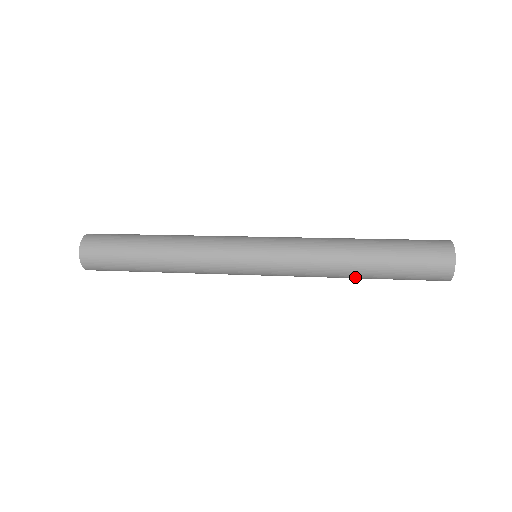
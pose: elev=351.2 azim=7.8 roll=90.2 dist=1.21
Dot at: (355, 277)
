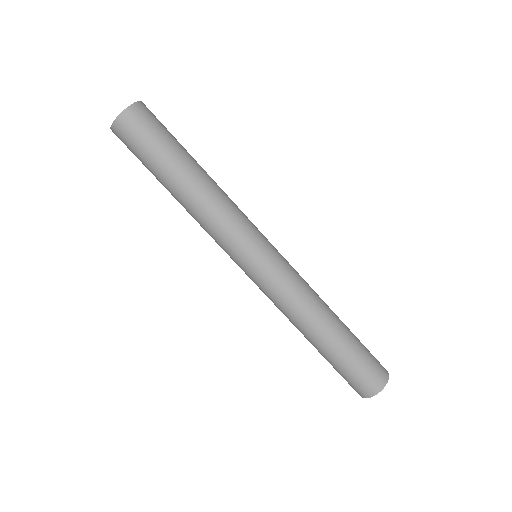
Dot at: (307, 338)
